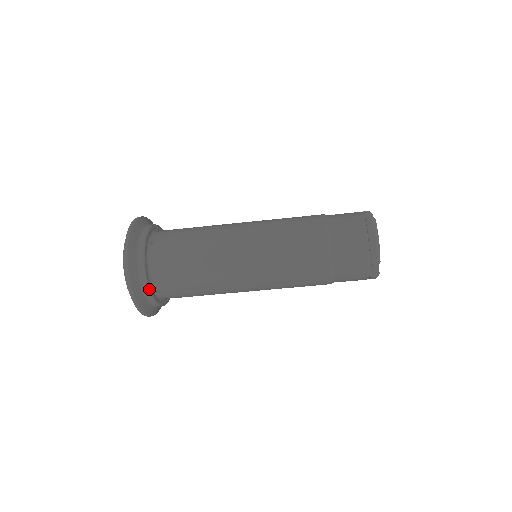
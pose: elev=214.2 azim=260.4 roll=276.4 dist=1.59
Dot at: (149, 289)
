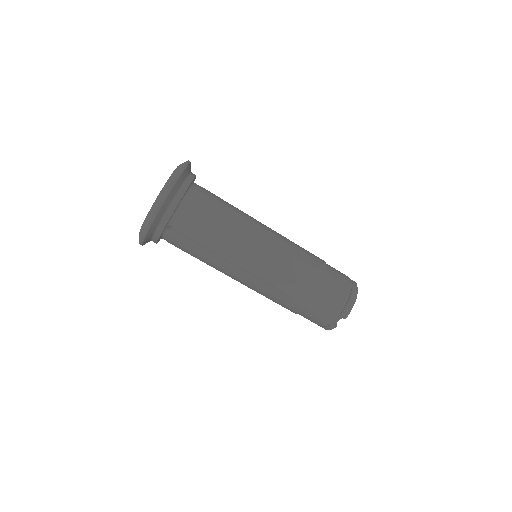
Dot at: (169, 219)
